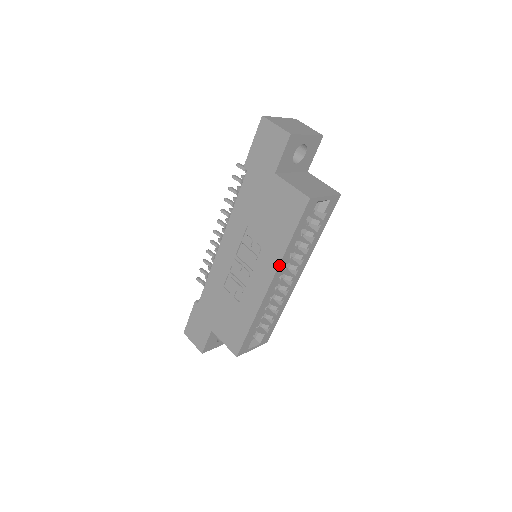
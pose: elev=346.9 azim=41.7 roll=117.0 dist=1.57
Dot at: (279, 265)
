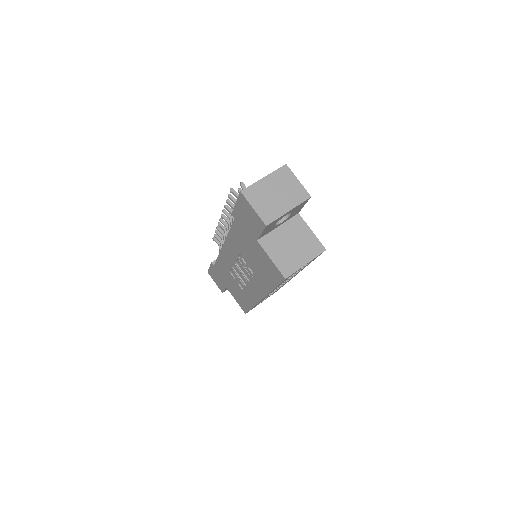
Dot at: occluded
